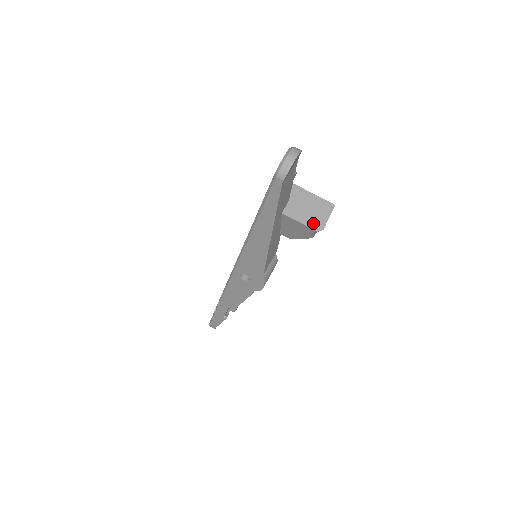
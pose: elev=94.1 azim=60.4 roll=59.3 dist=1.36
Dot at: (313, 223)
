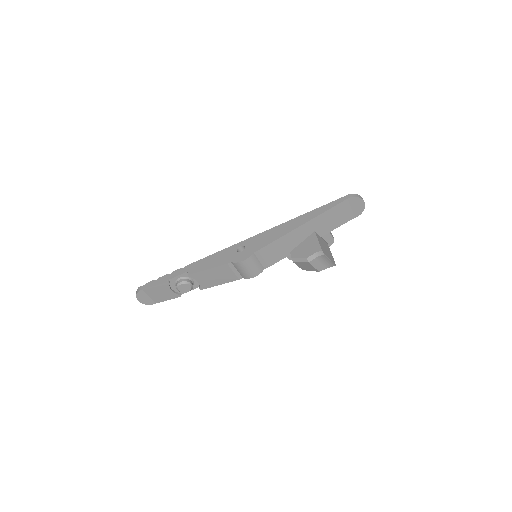
Dot at: (323, 249)
